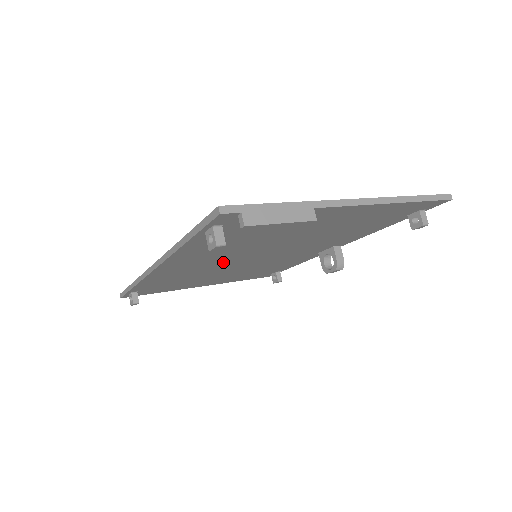
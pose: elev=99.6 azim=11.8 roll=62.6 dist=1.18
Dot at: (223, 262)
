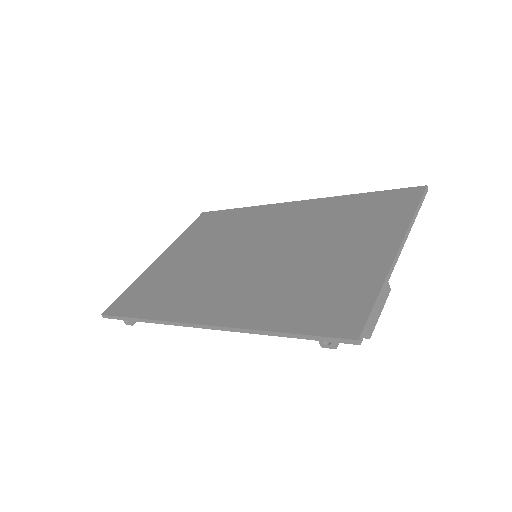
Dot at: occluded
